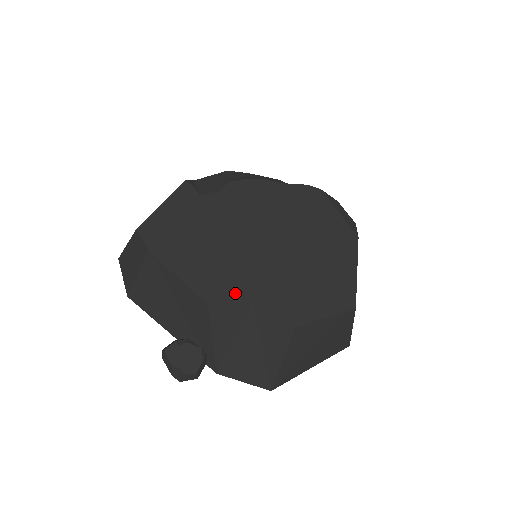
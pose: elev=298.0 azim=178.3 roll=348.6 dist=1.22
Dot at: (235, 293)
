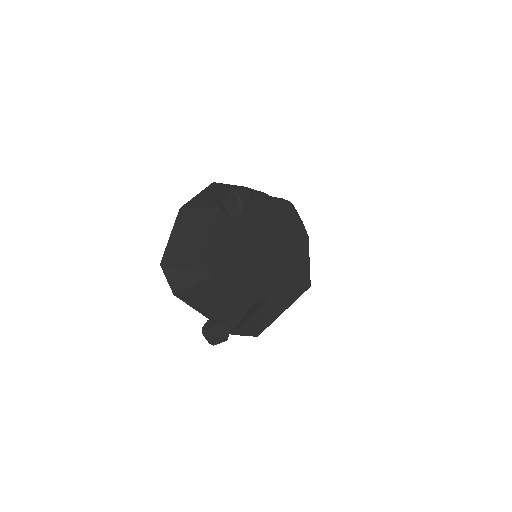
Dot at: (261, 293)
